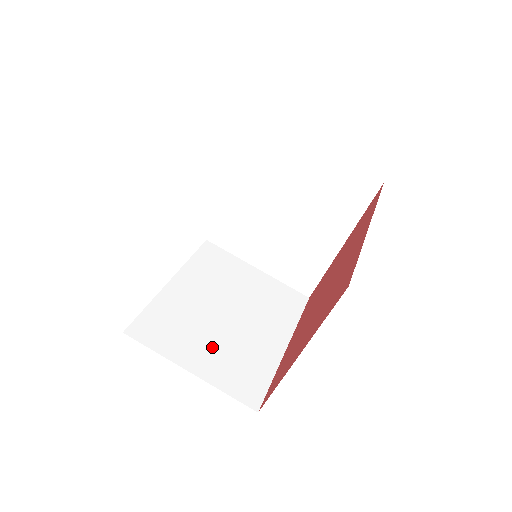
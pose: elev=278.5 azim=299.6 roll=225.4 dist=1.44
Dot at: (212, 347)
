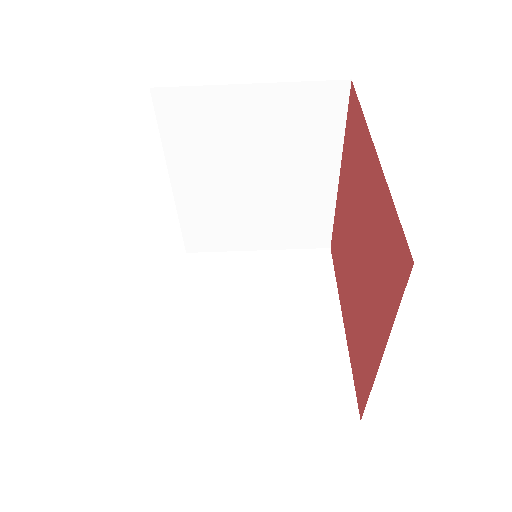
Dot at: (267, 377)
